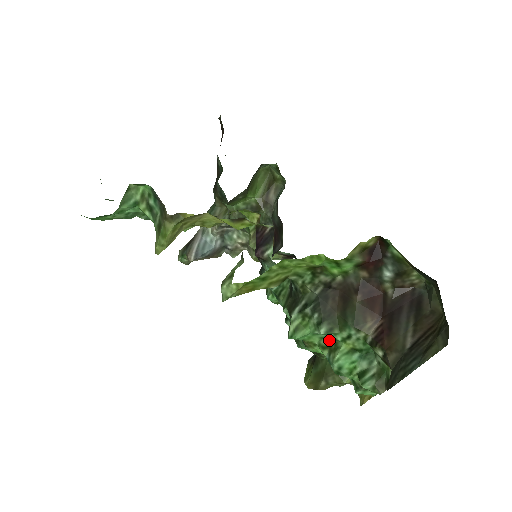
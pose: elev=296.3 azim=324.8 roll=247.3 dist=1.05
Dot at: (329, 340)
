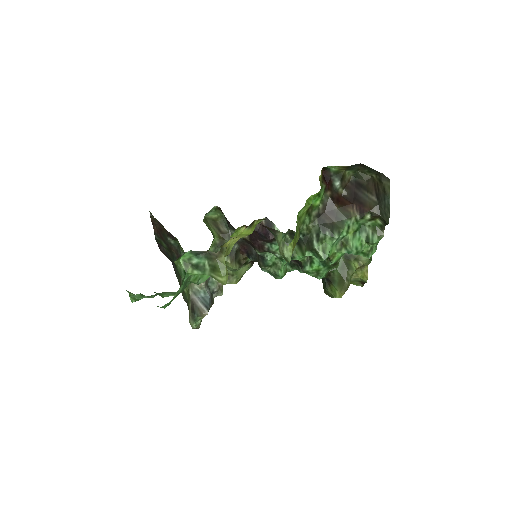
Dot at: (340, 242)
